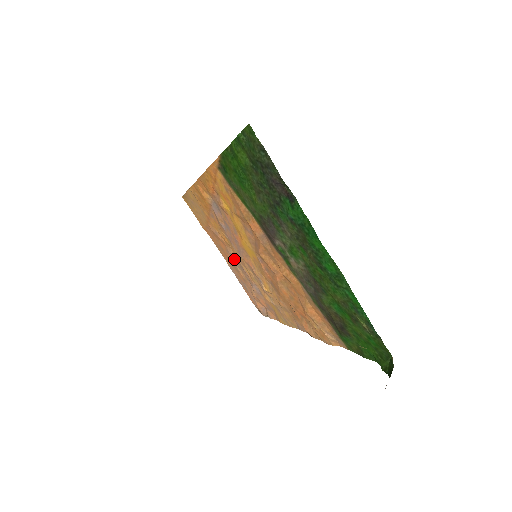
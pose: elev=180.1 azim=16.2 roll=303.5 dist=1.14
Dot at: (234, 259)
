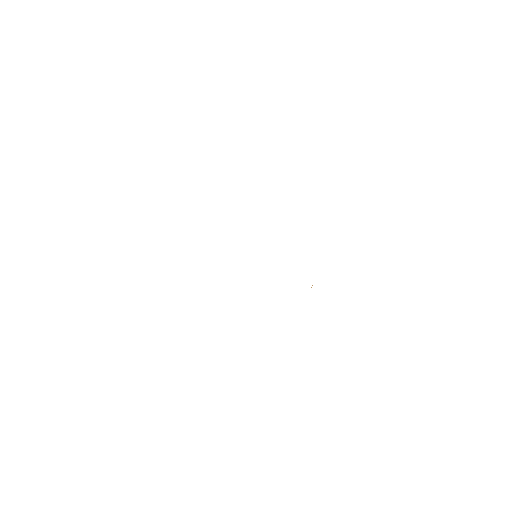
Dot at: occluded
